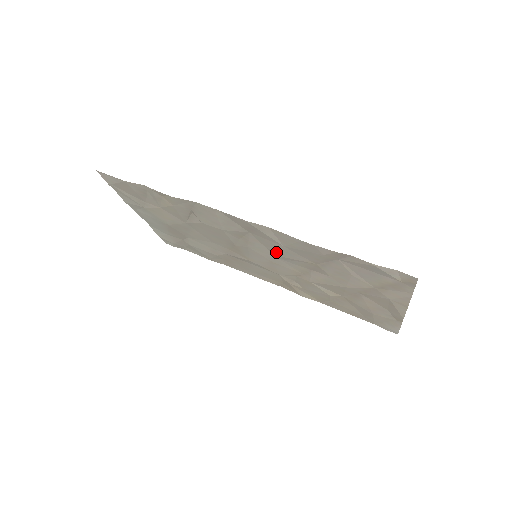
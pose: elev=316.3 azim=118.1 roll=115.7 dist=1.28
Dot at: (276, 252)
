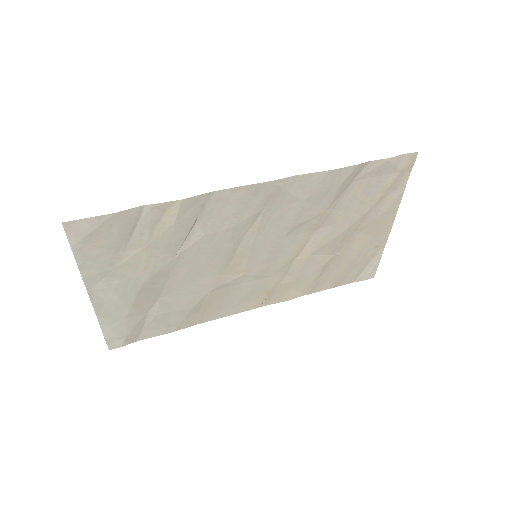
Dot at: (287, 224)
